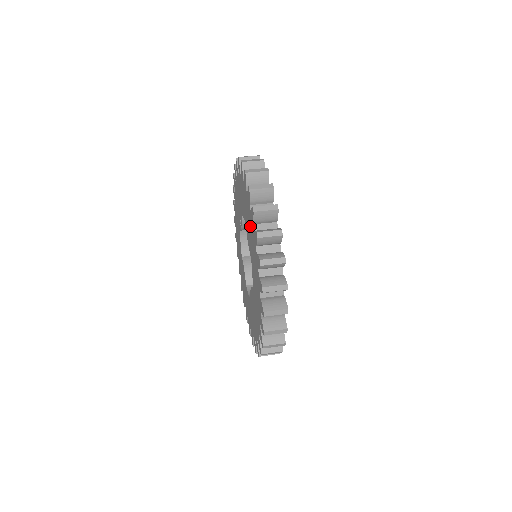
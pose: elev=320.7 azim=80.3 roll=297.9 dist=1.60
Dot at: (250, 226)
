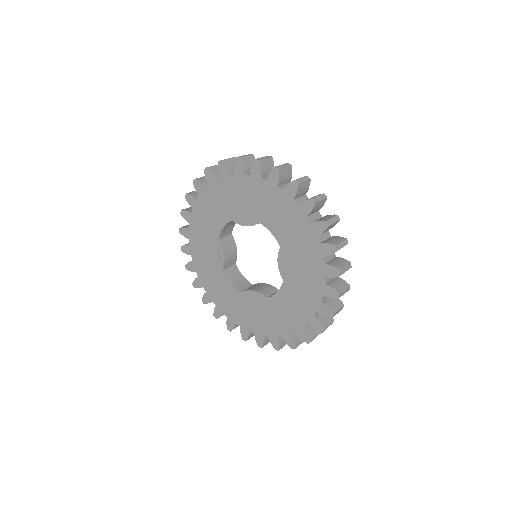
Dot at: (241, 191)
